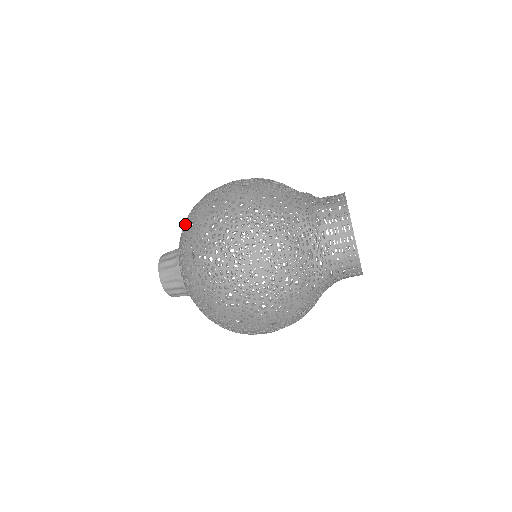
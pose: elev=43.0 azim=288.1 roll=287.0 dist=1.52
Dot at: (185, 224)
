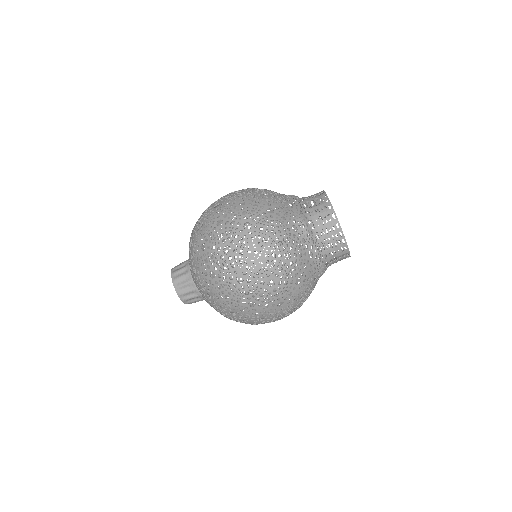
Dot at: (194, 246)
